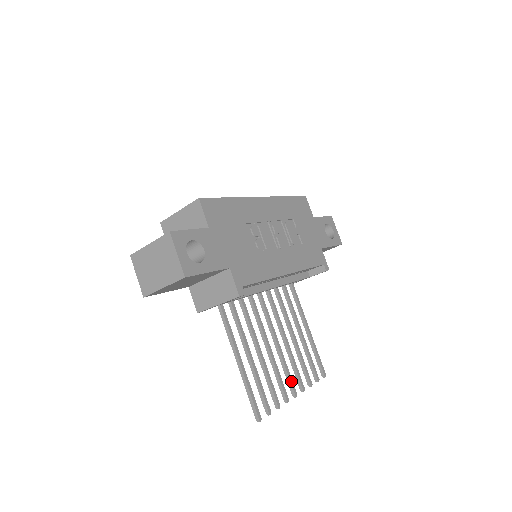
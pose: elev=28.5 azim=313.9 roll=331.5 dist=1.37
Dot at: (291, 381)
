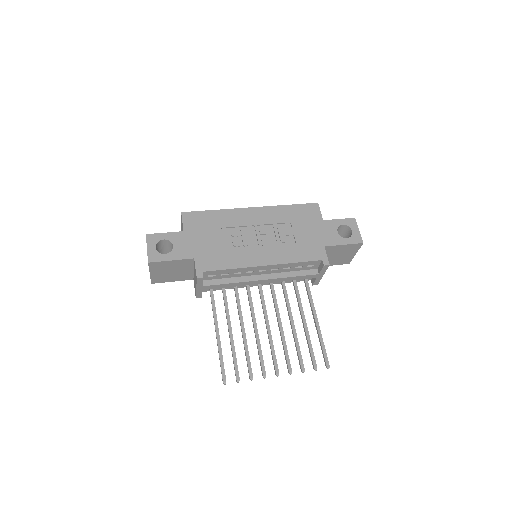
Dot at: (275, 361)
